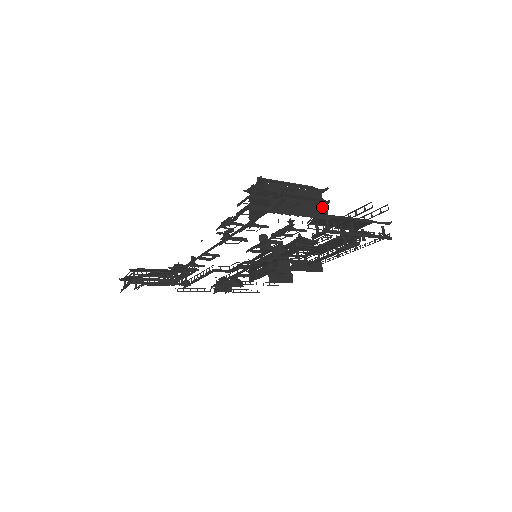
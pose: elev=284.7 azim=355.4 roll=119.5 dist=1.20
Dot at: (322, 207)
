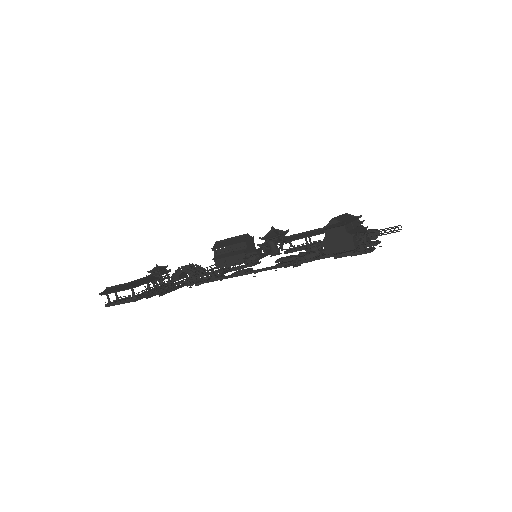
Dot at: occluded
